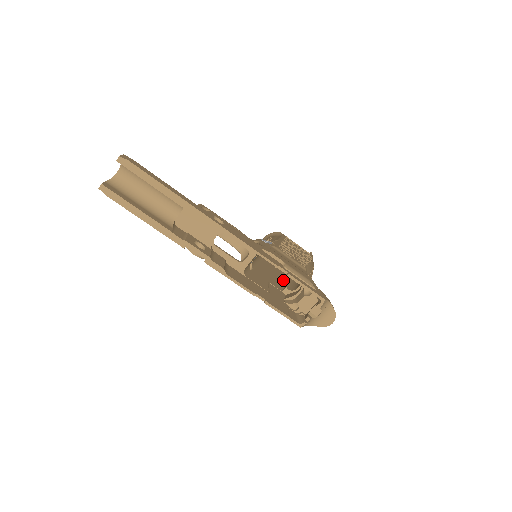
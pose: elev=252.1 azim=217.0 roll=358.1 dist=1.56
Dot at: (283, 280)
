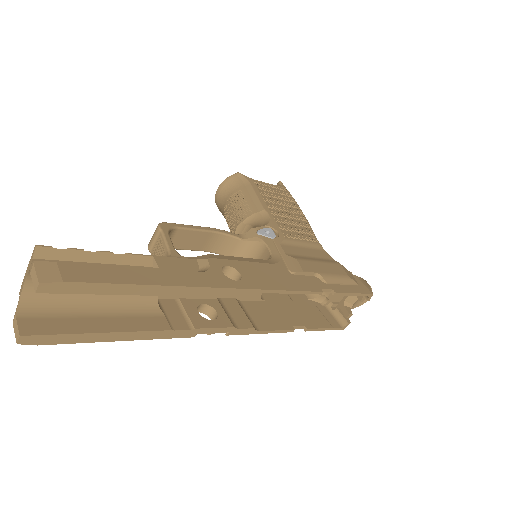
Dot at: occluded
